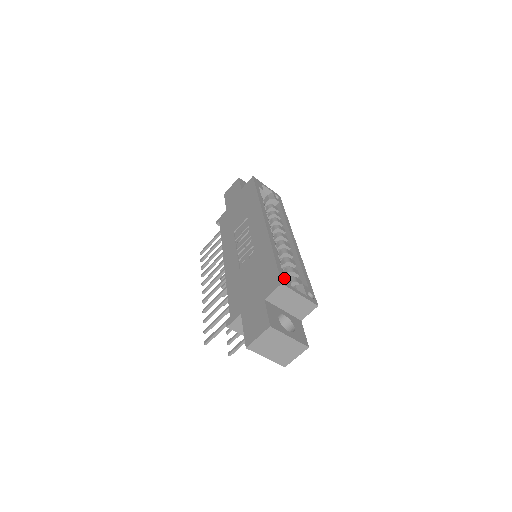
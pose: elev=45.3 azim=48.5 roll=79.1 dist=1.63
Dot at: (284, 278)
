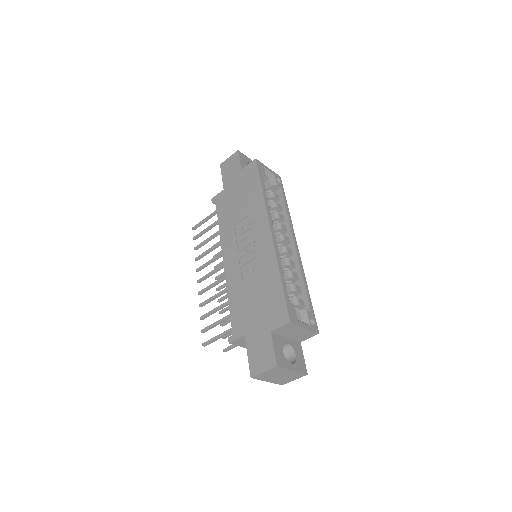
Dot at: (291, 312)
